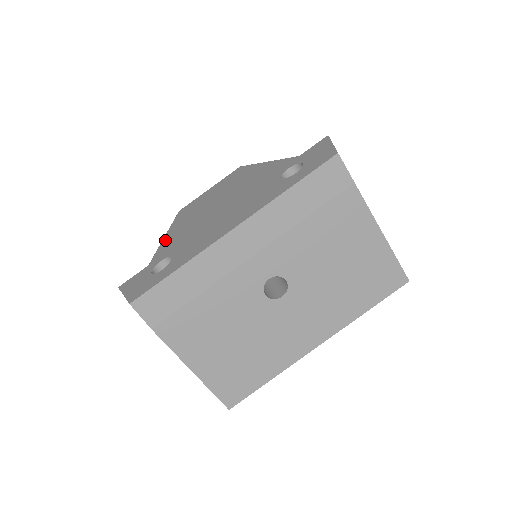
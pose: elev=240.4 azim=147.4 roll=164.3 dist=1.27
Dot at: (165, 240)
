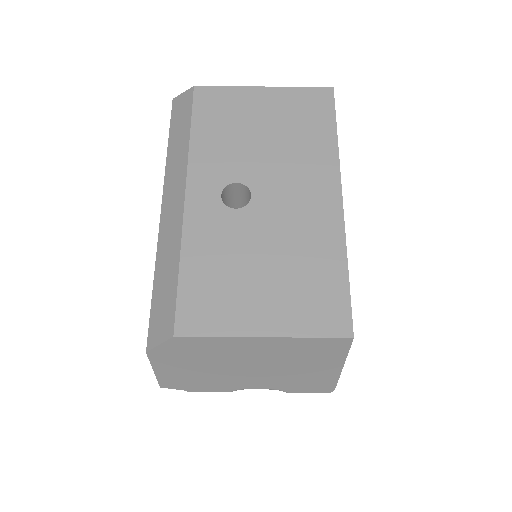
Dot at: occluded
